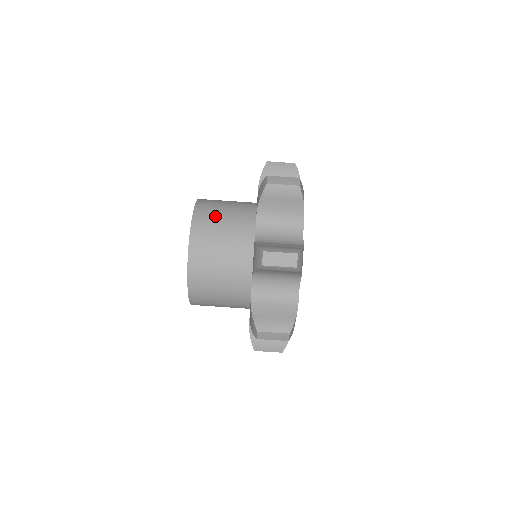
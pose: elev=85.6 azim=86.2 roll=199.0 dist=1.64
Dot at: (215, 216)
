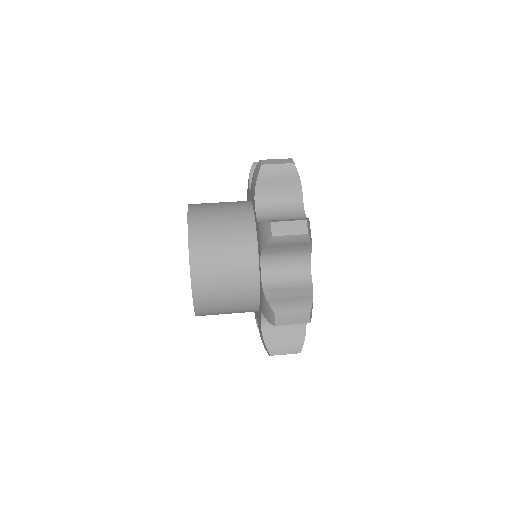
Dot at: occluded
